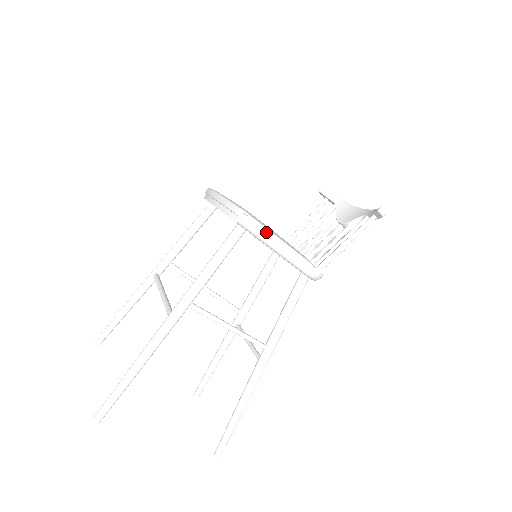
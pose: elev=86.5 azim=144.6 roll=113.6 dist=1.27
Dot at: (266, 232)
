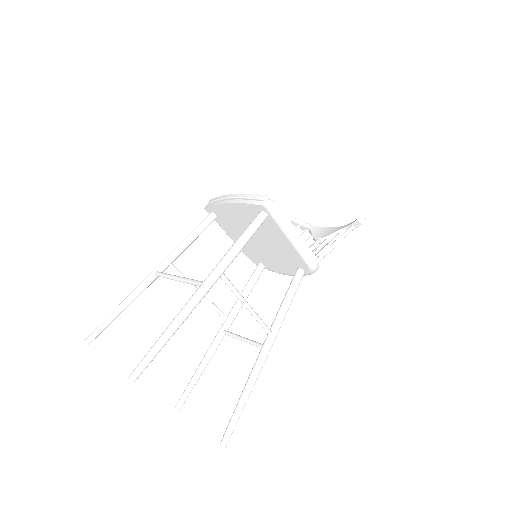
Dot at: (286, 218)
